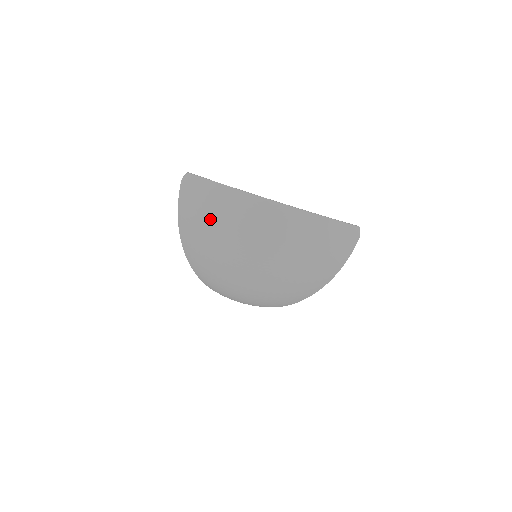
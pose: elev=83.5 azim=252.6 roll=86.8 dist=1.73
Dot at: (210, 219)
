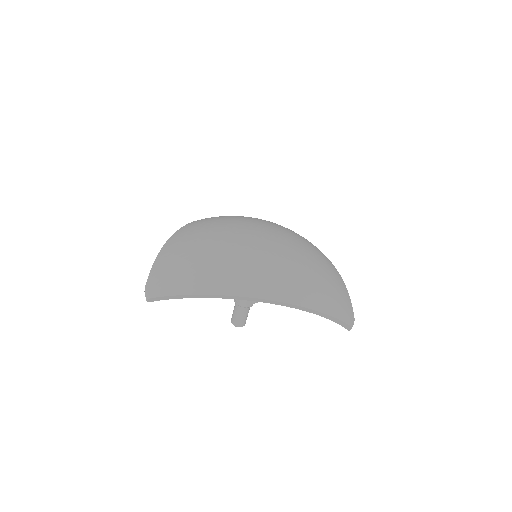
Dot at: occluded
